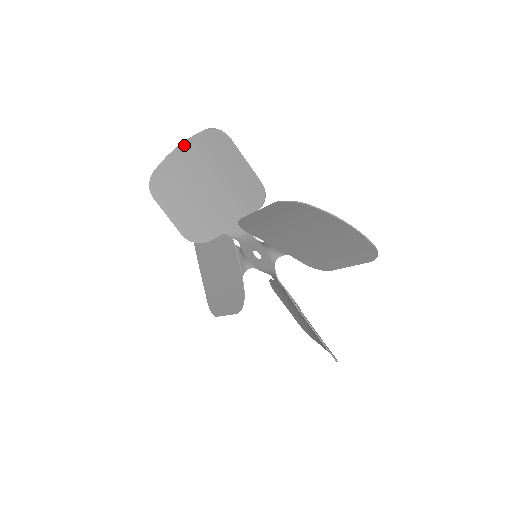
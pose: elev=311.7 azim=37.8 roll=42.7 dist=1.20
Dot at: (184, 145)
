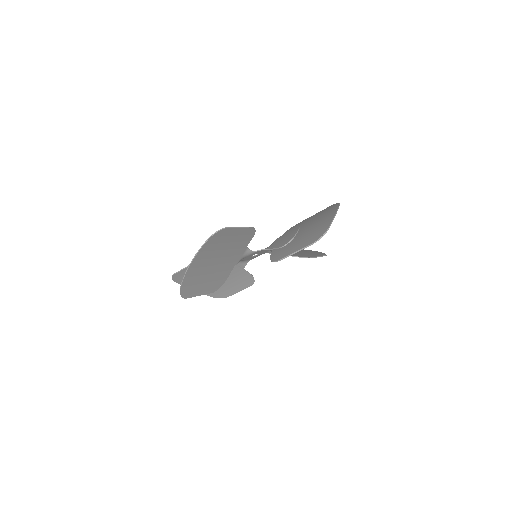
Dot at: (196, 258)
